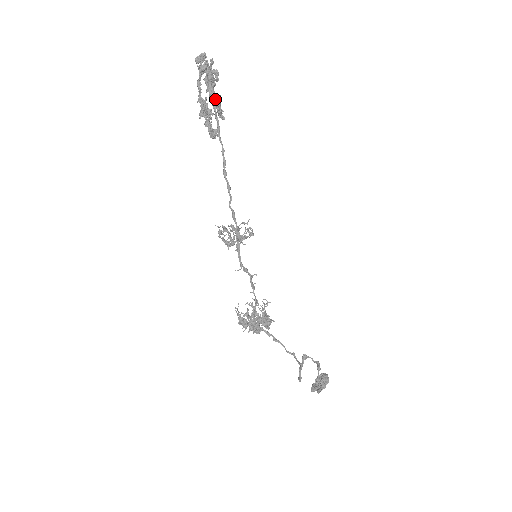
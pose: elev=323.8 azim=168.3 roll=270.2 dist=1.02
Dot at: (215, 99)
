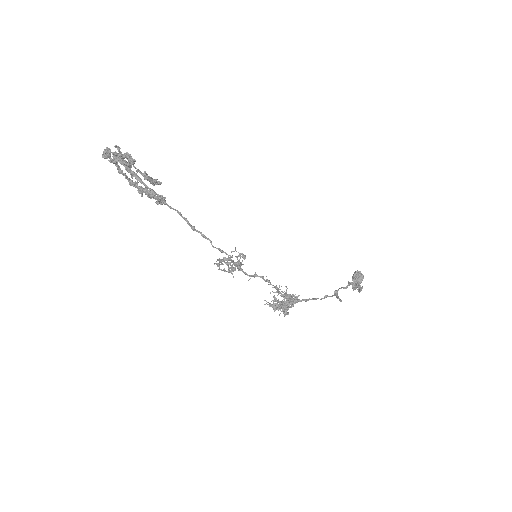
Dot at: occluded
